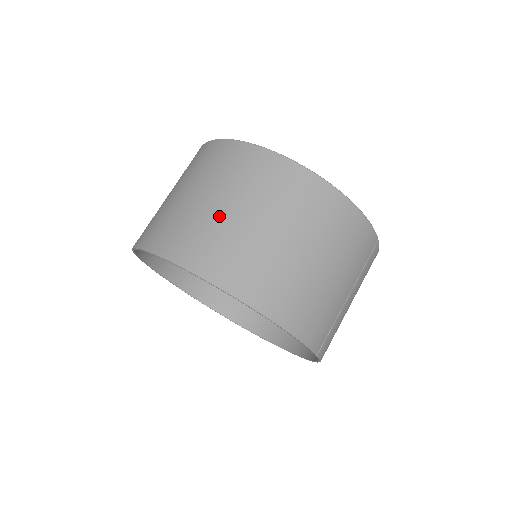
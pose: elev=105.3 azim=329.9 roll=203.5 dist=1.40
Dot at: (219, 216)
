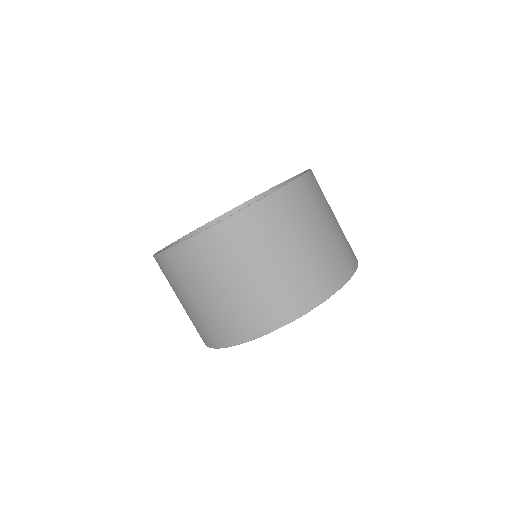
Dot at: (274, 275)
